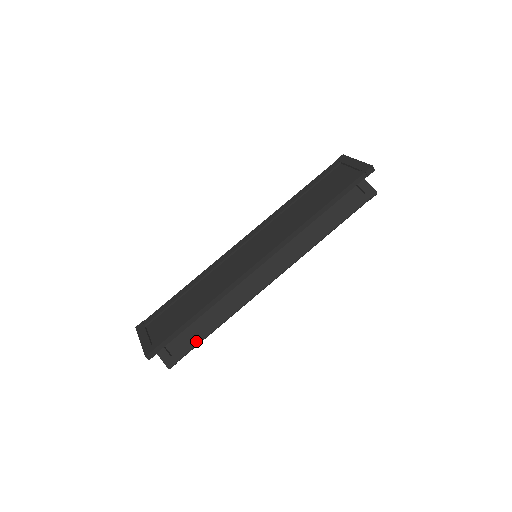
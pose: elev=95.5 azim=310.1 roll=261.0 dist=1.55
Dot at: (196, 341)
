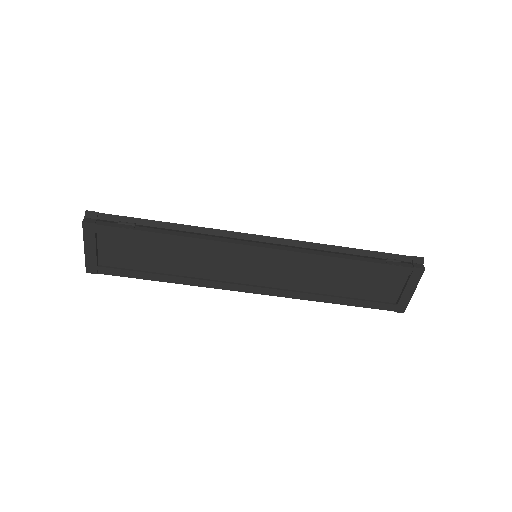
Dot at: occluded
